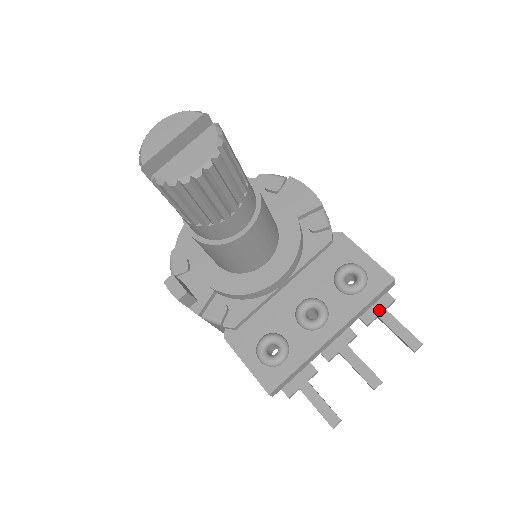
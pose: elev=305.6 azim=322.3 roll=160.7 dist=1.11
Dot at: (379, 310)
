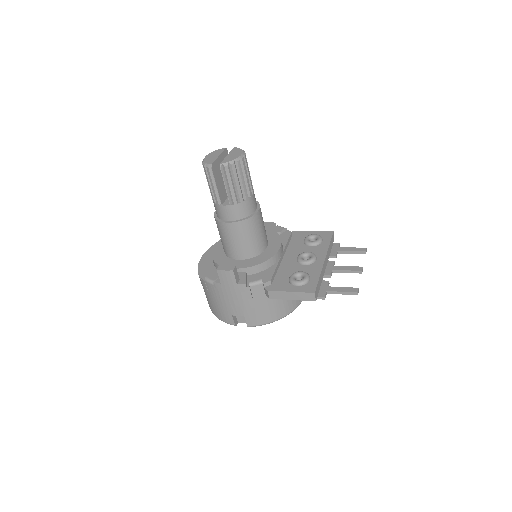
Dot at: (336, 249)
